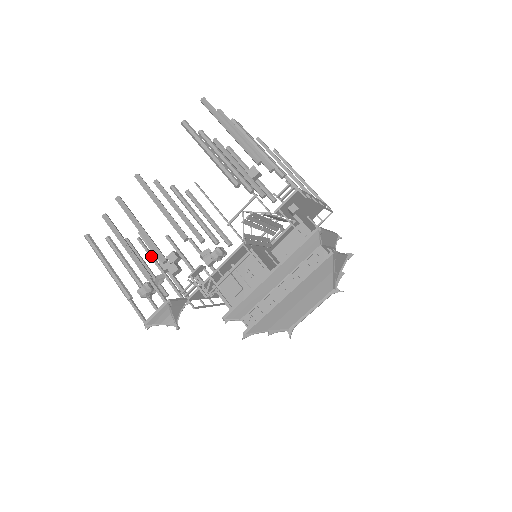
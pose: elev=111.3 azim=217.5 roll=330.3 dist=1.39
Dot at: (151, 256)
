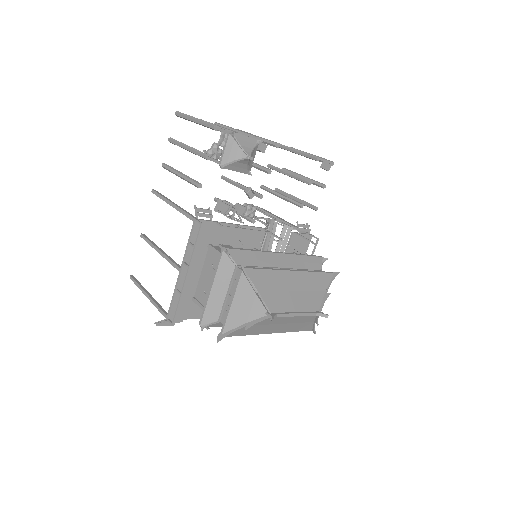
Dot at: occluded
